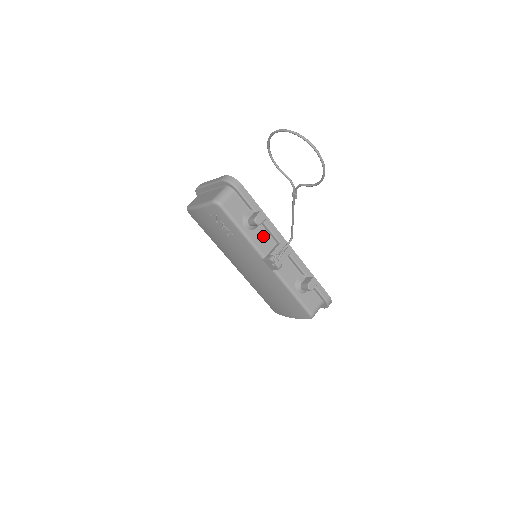
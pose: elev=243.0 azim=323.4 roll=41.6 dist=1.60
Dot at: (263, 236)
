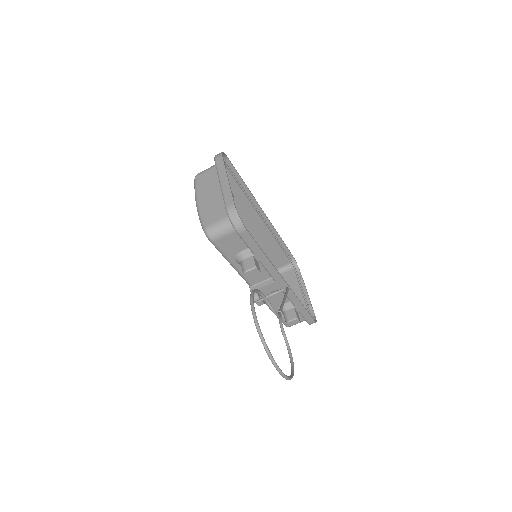
Dot at: occluded
